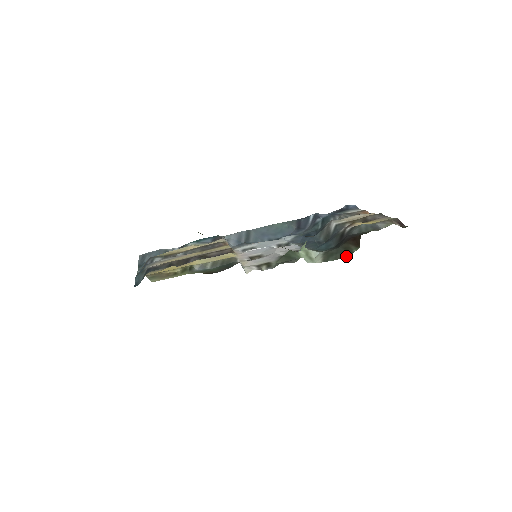
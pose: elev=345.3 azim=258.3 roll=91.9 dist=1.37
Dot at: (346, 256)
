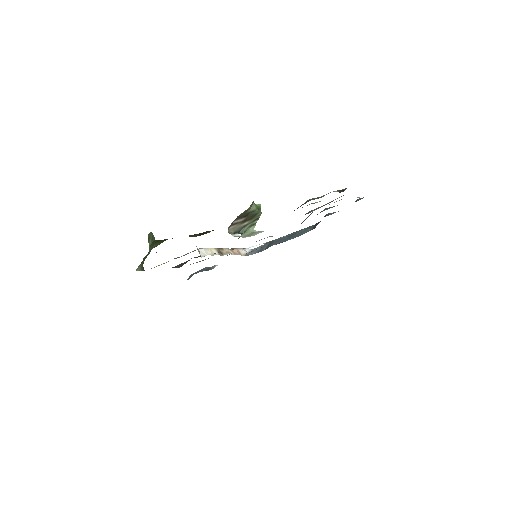
Dot at: occluded
